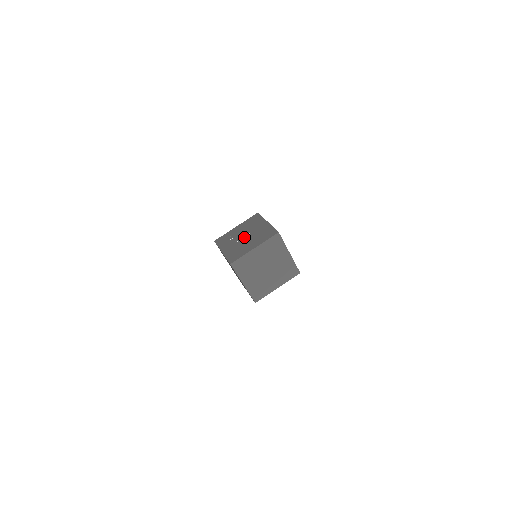
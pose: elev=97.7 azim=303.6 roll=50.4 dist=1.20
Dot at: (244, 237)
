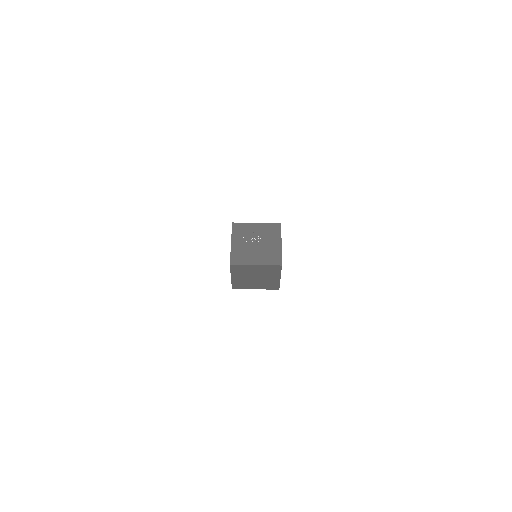
Dot at: (255, 243)
